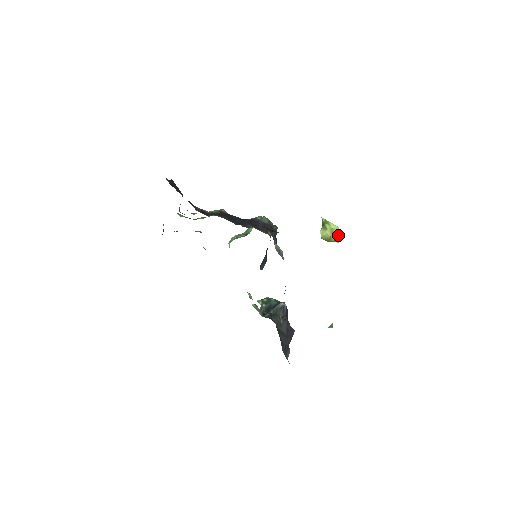
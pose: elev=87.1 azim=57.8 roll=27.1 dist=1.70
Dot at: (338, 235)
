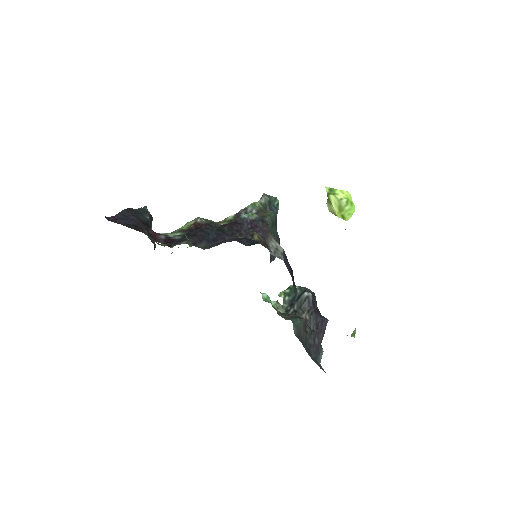
Dot at: (348, 207)
